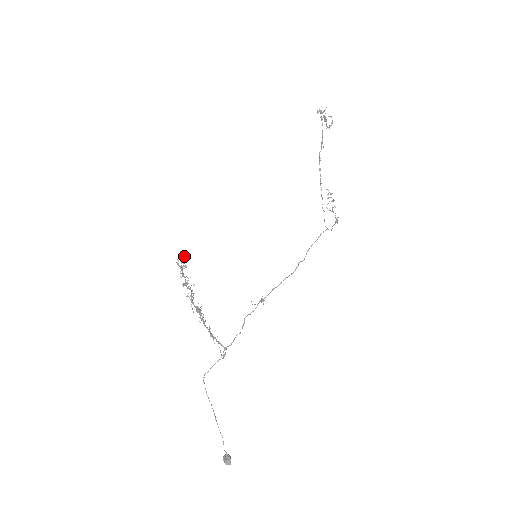
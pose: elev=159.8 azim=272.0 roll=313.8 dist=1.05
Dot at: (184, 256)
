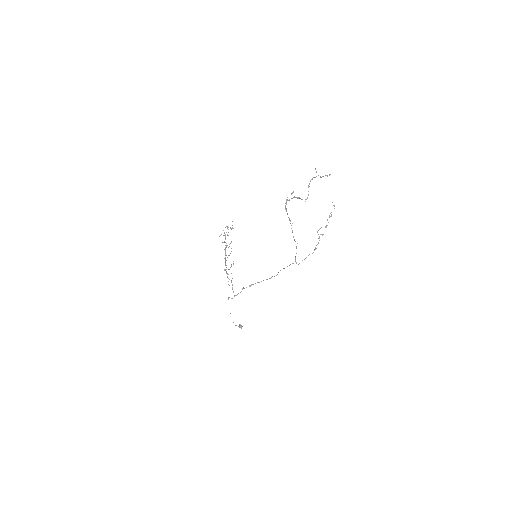
Dot at: occluded
